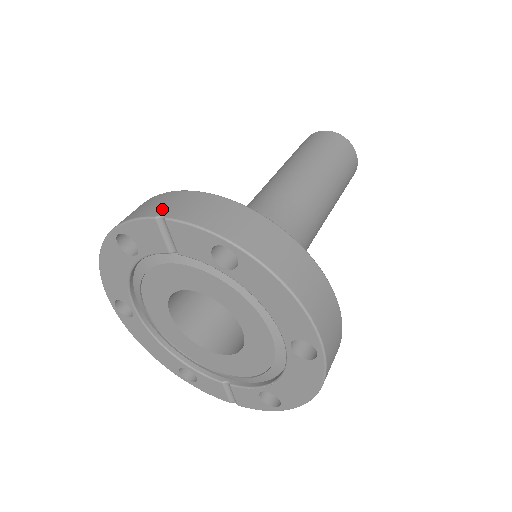
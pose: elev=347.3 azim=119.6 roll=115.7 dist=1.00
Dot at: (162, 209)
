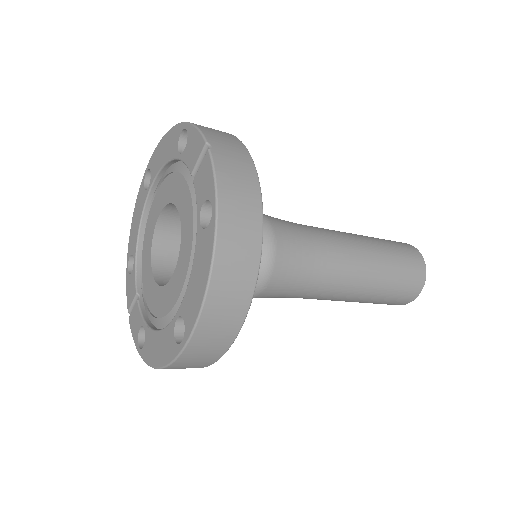
Dot at: (218, 143)
